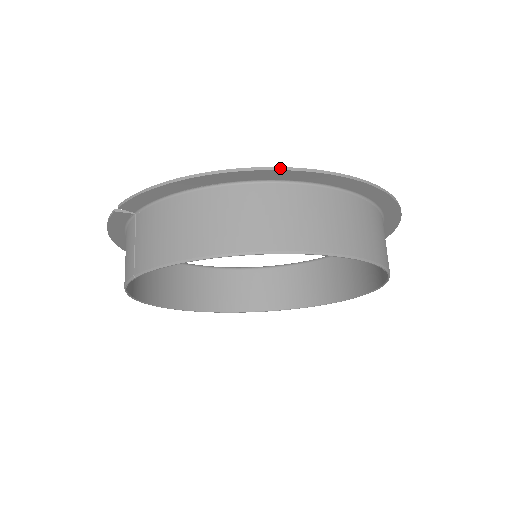
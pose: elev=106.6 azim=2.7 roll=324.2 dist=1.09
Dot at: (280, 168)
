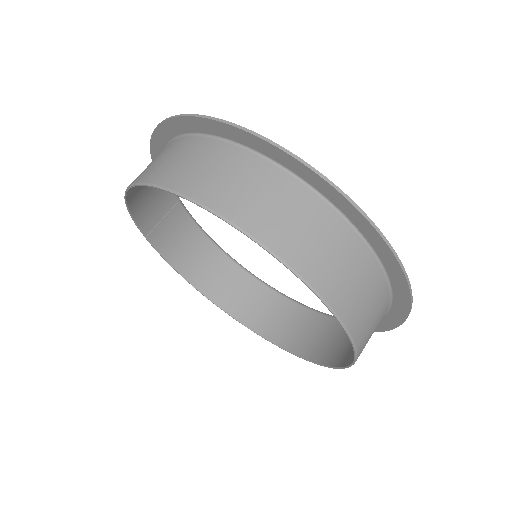
Dot at: (167, 119)
